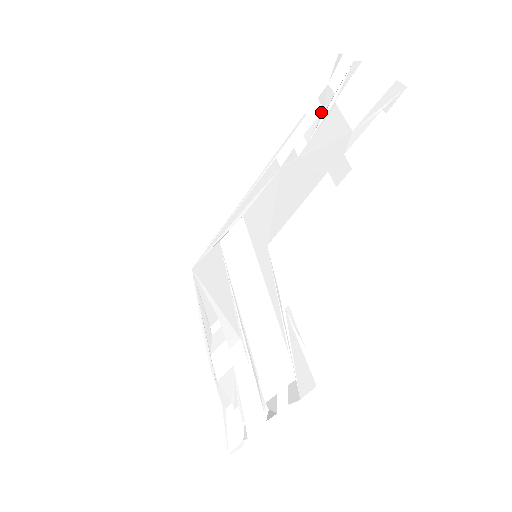
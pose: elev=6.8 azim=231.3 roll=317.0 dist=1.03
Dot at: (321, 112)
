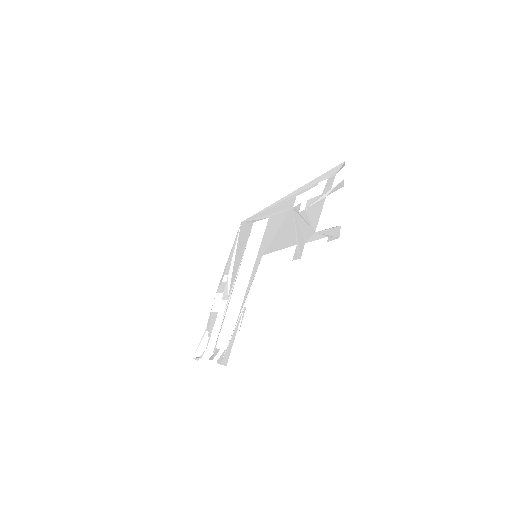
Dot at: occluded
